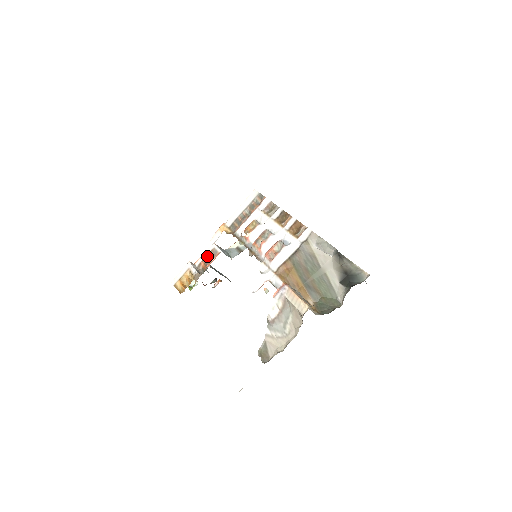
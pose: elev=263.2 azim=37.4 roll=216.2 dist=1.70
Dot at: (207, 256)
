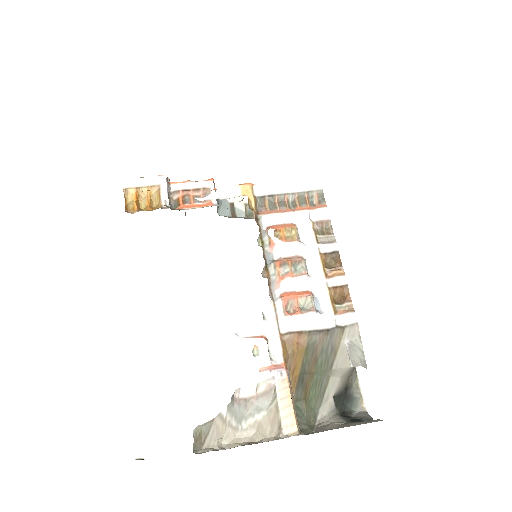
Dot at: (194, 190)
